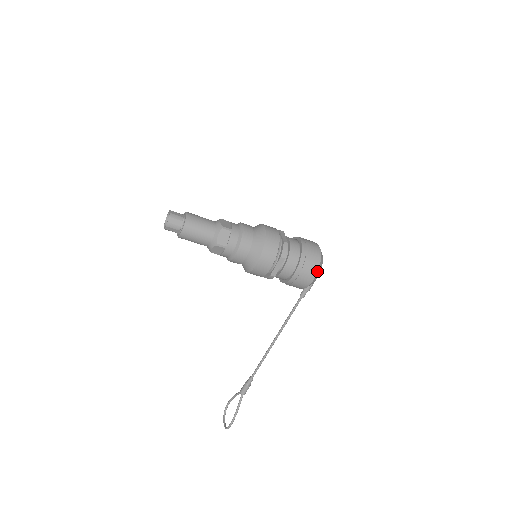
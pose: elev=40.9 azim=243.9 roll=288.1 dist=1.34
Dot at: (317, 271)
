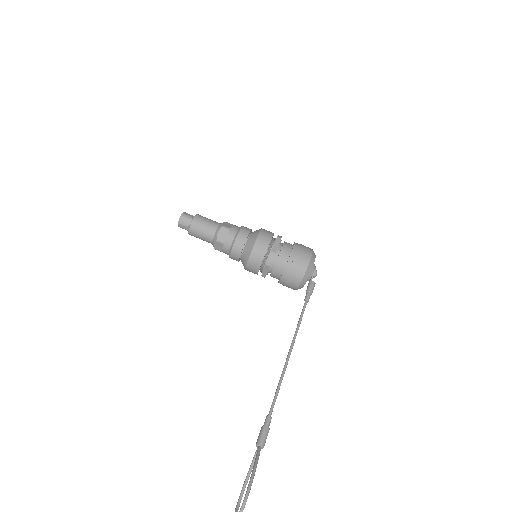
Dot at: (312, 252)
